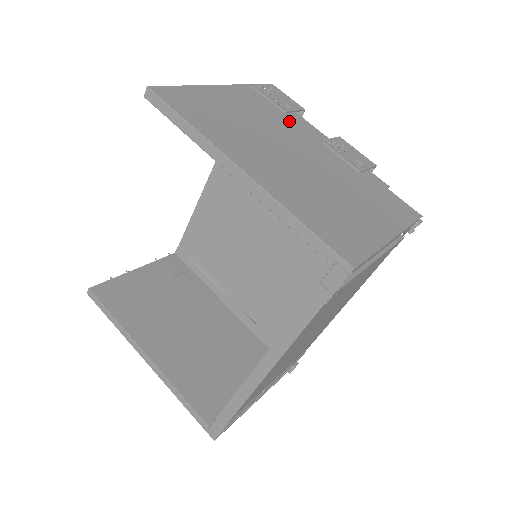
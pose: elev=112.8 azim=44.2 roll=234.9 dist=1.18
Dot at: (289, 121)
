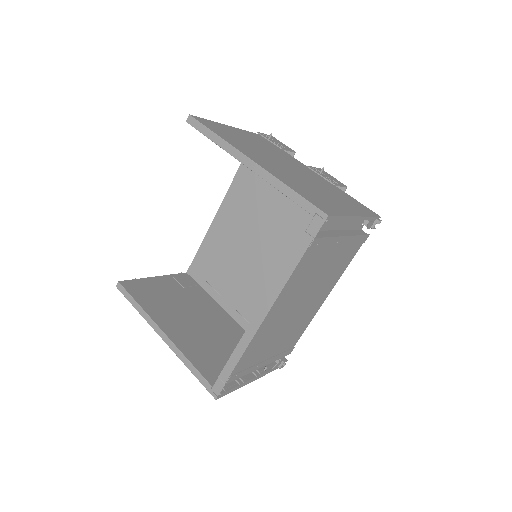
Dot at: (284, 154)
